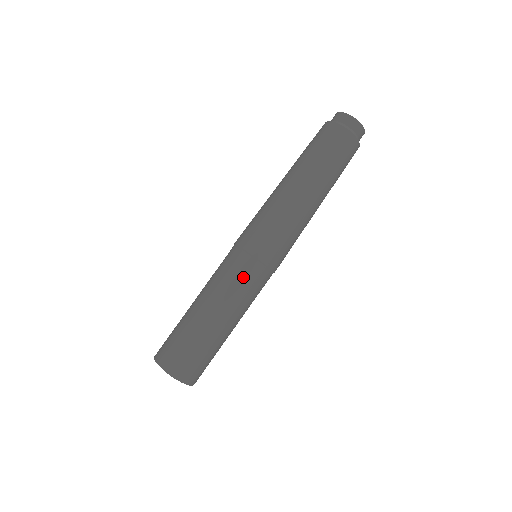
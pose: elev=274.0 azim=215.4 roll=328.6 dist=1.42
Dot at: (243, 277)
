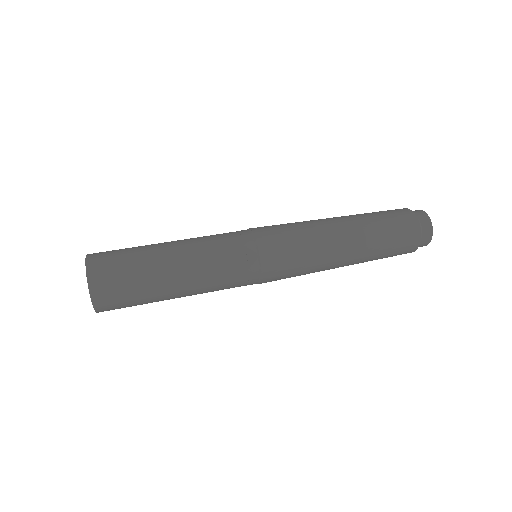
Dot at: (232, 253)
